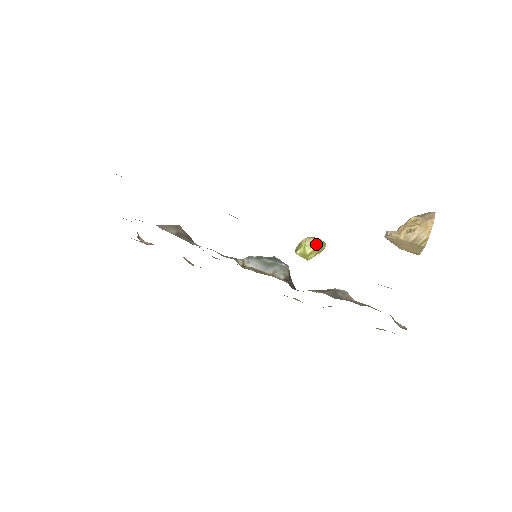
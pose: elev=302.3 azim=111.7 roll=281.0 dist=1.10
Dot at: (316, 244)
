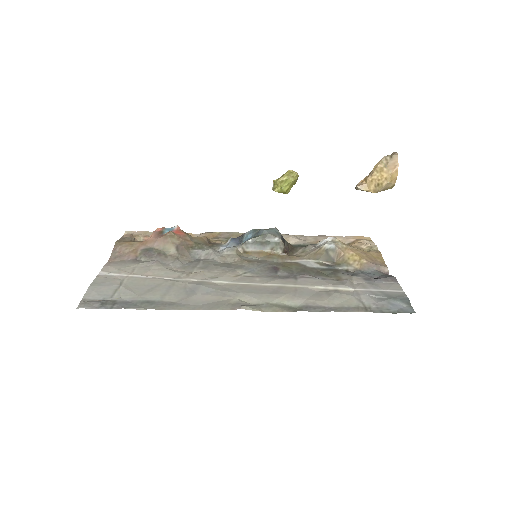
Dot at: (290, 182)
